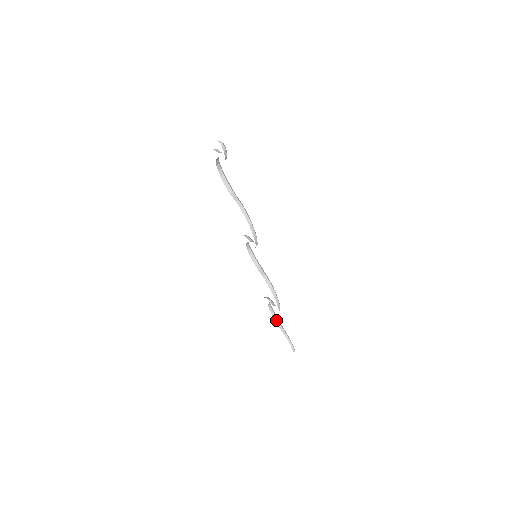
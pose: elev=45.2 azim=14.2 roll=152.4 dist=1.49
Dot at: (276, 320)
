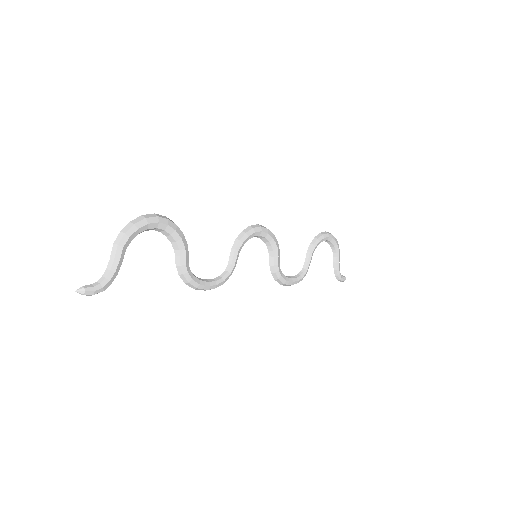
Dot at: (333, 250)
